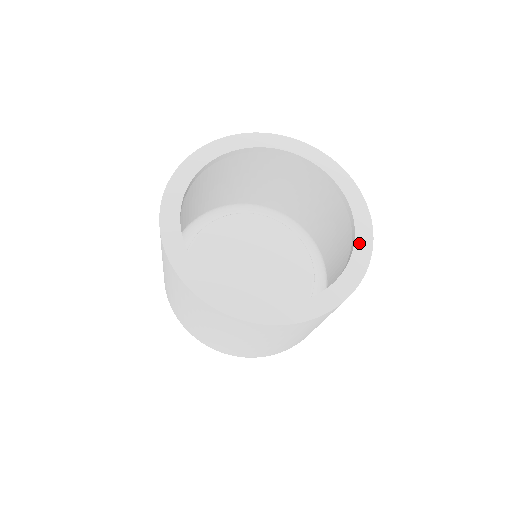
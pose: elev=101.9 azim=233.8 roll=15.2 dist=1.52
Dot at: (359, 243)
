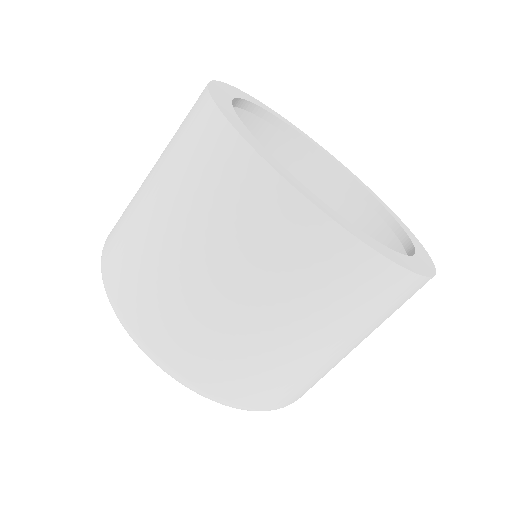
Dot at: (416, 244)
